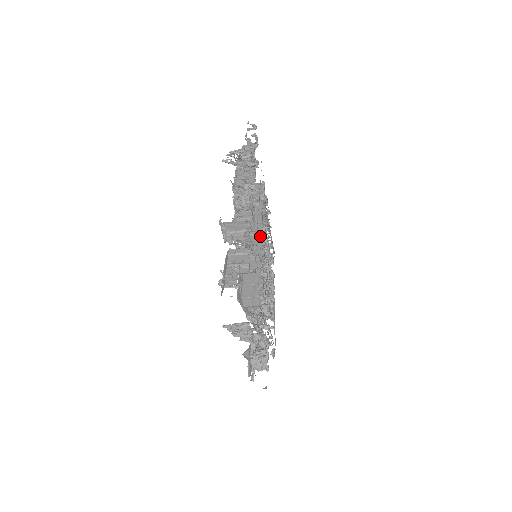
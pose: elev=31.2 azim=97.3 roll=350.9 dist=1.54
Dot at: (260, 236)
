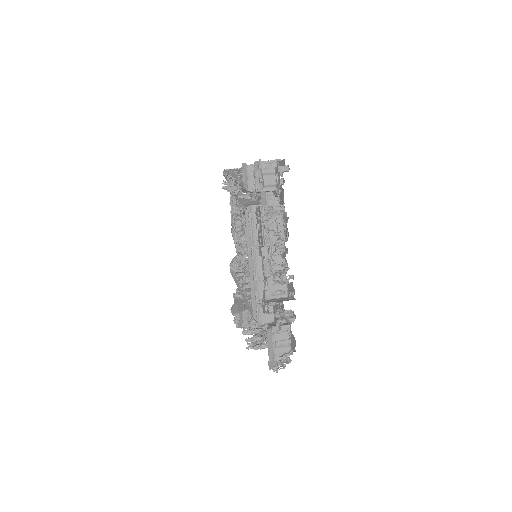
Dot at: occluded
